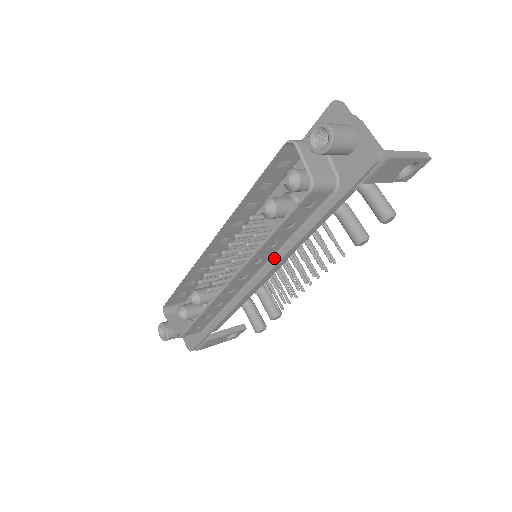
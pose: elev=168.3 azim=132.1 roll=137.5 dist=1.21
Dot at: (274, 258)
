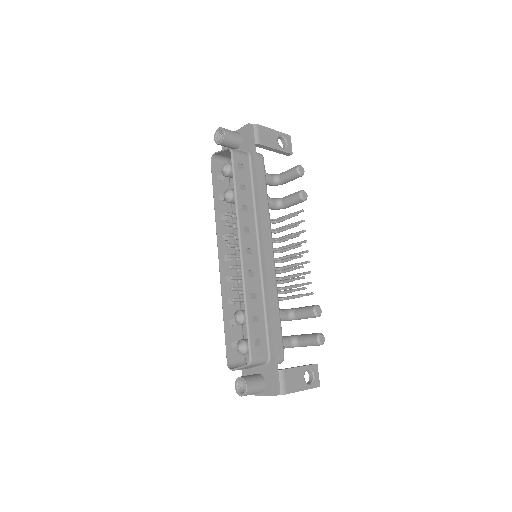
Dot at: (258, 226)
